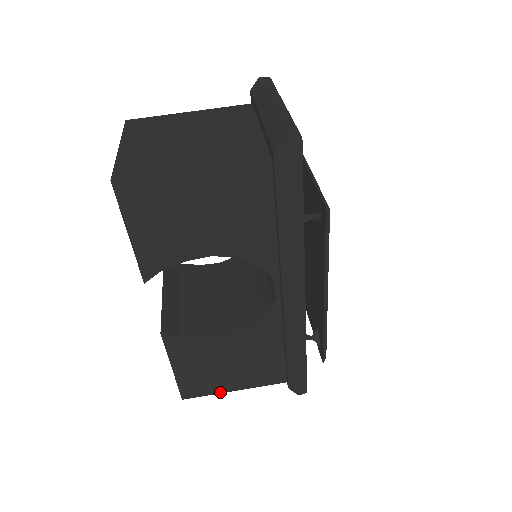
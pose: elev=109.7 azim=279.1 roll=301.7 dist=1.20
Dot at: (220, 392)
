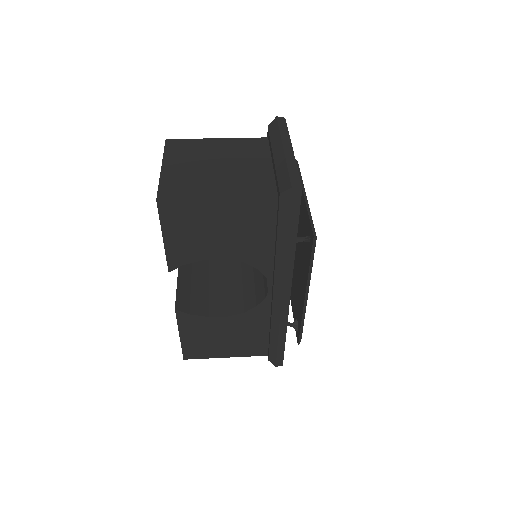
Dot at: (214, 357)
